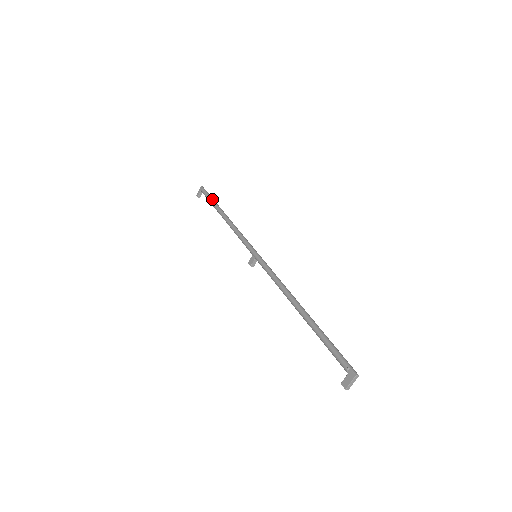
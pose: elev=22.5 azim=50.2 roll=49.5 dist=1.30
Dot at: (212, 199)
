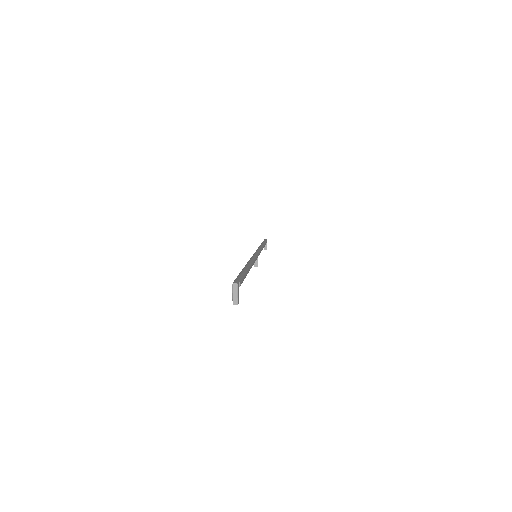
Dot at: occluded
